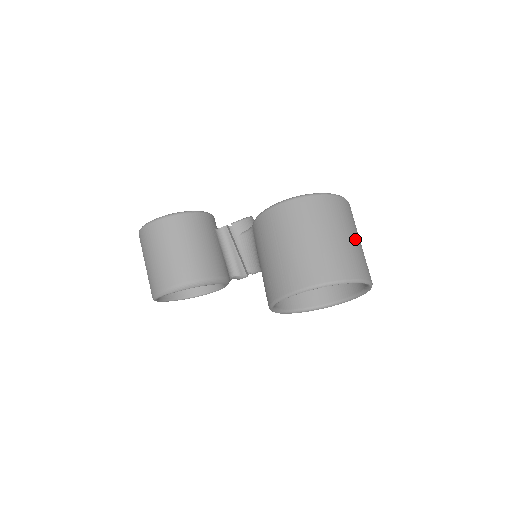
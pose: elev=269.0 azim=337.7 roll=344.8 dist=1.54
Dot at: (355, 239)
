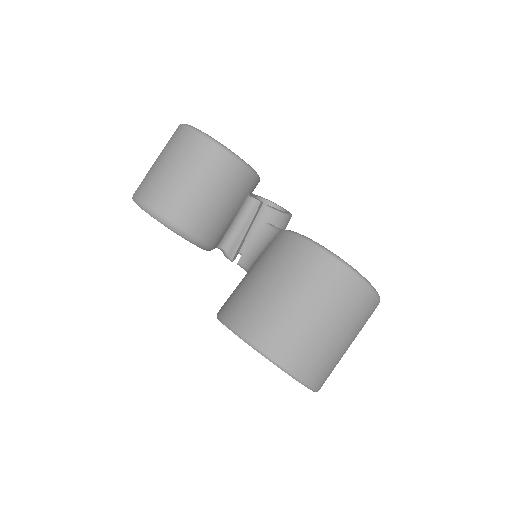
Dot at: (347, 345)
